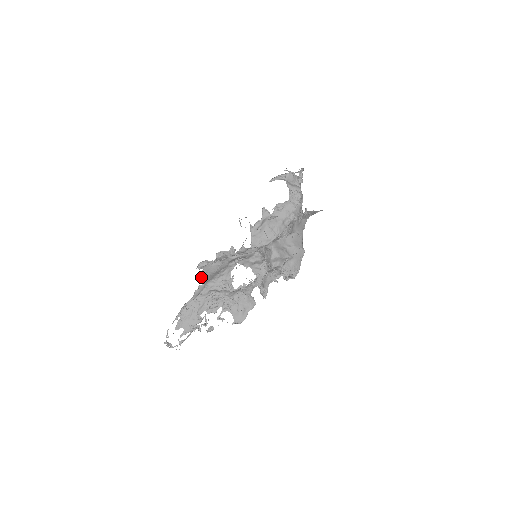
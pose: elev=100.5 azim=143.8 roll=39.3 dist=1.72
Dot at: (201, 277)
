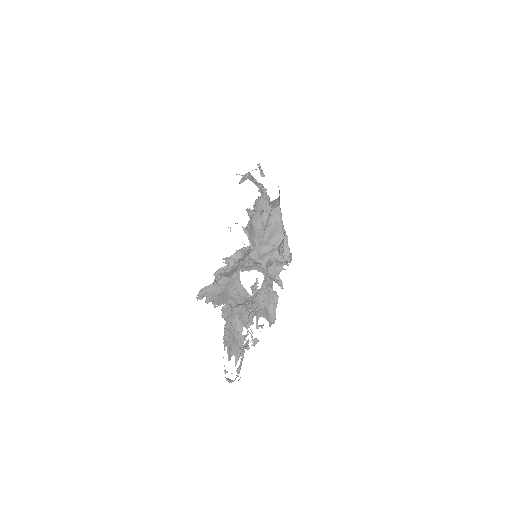
Dot at: (212, 303)
